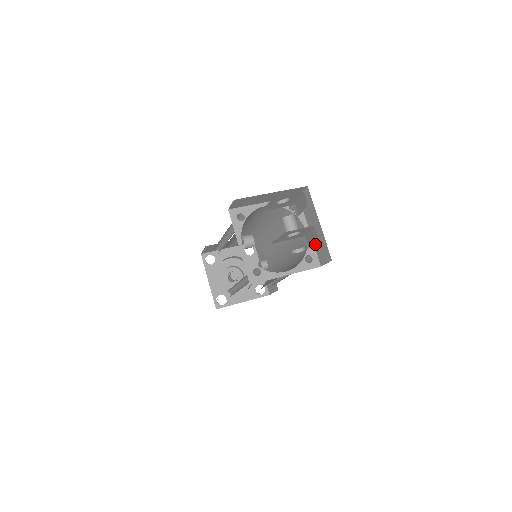
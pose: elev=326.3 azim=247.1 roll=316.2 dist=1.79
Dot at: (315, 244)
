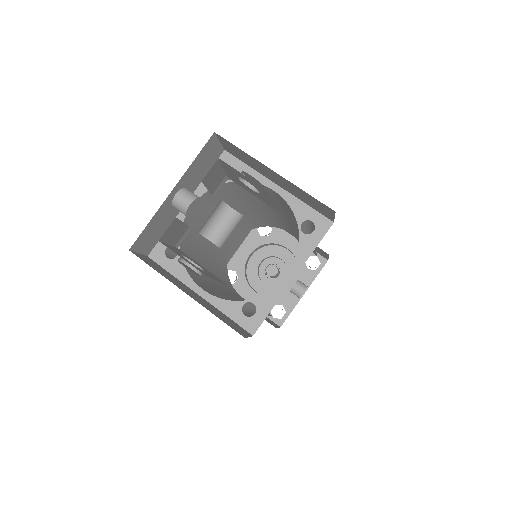
Dot at: (277, 301)
